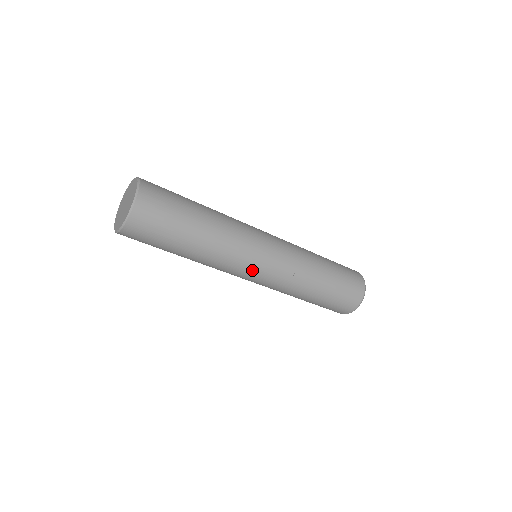
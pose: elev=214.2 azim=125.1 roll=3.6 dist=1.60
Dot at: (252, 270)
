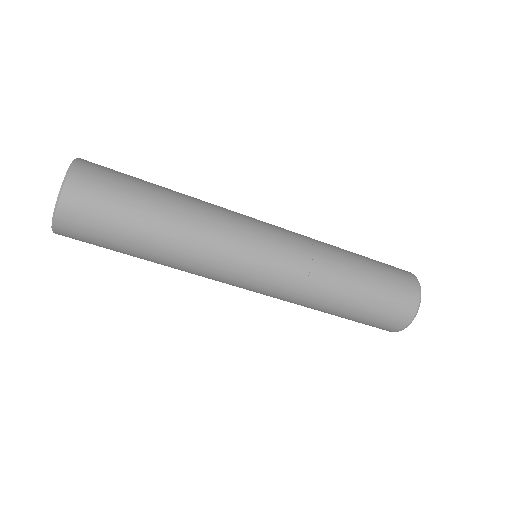
Dot at: (249, 265)
